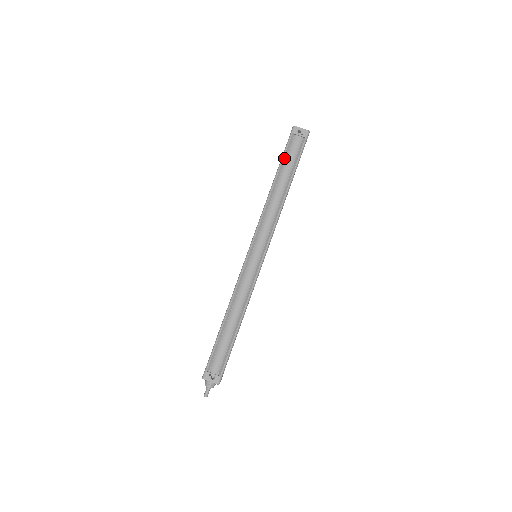
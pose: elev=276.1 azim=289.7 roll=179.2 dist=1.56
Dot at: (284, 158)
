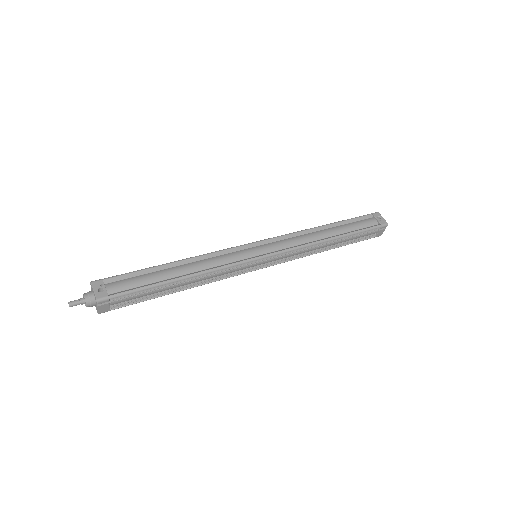
Dot at: (351, 220)
